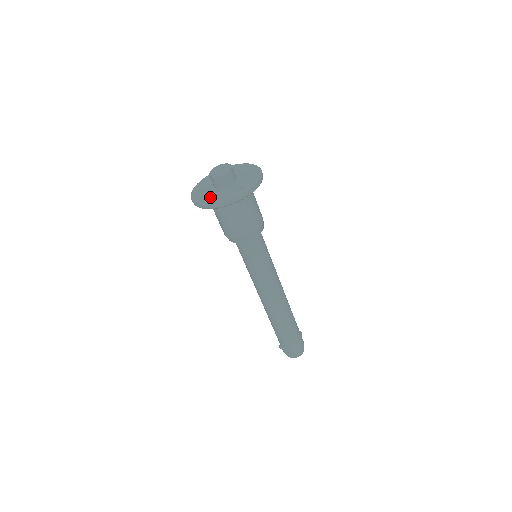
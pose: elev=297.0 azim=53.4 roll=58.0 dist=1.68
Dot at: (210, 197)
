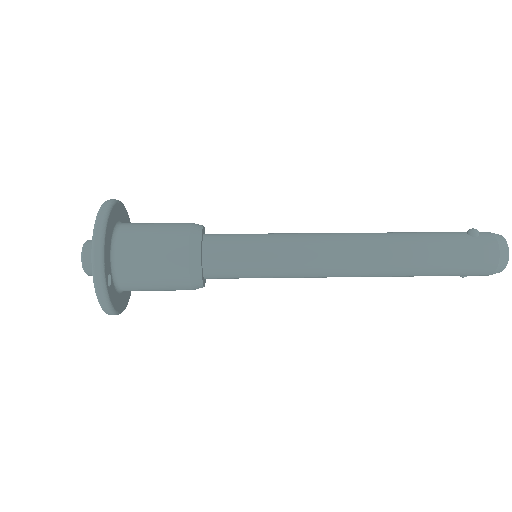
Dot at: occluded
